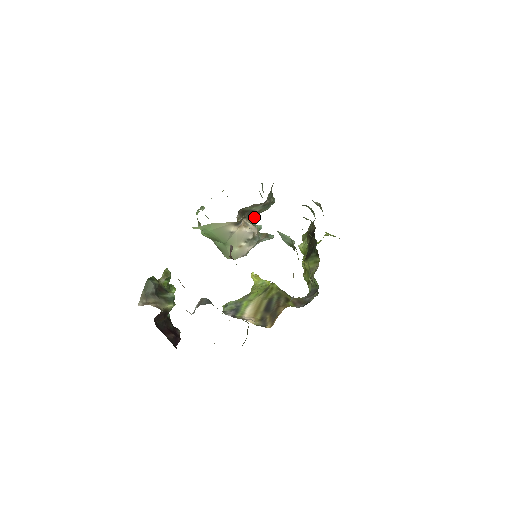
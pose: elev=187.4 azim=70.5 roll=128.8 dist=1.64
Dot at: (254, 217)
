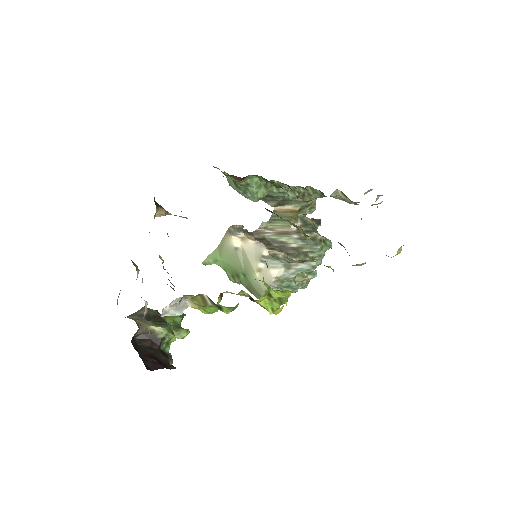
Dot at: (295, 255)
